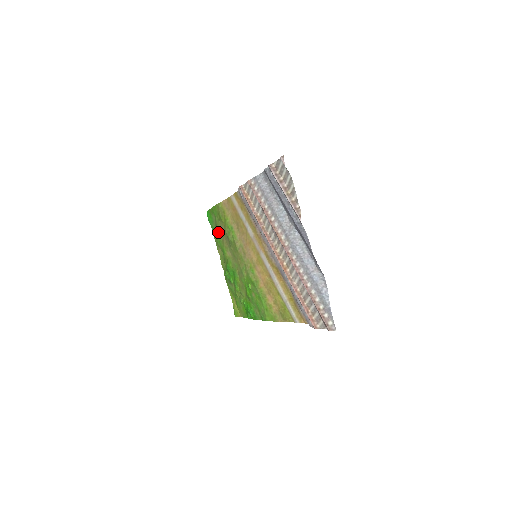
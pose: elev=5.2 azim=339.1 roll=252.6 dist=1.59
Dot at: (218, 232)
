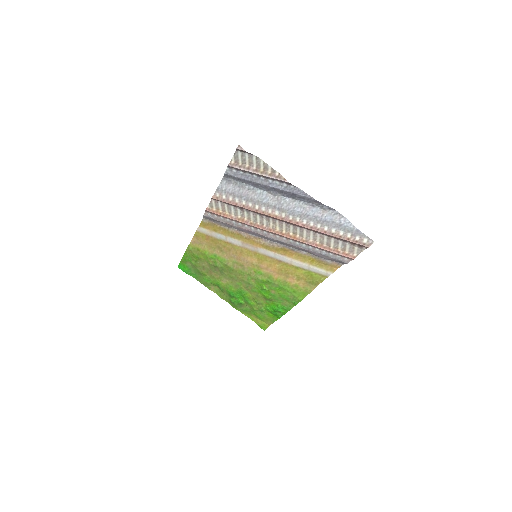
Dot at: (202, 272)
